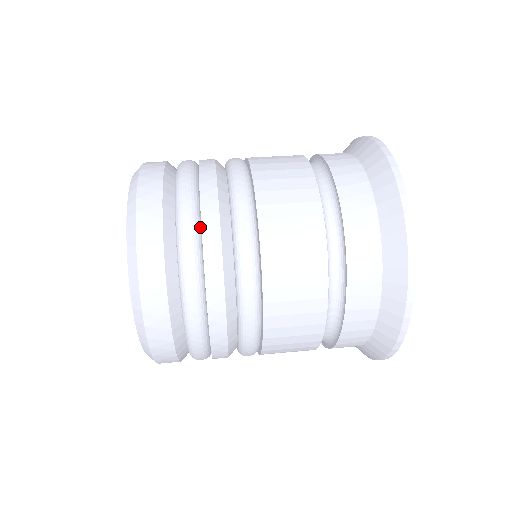
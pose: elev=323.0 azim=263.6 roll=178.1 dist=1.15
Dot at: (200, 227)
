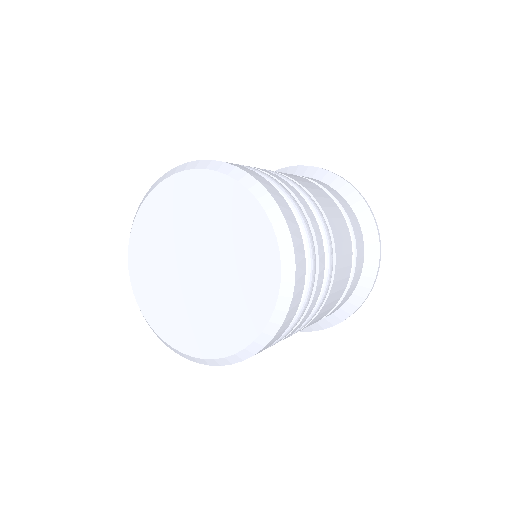
Dot at: occluded
